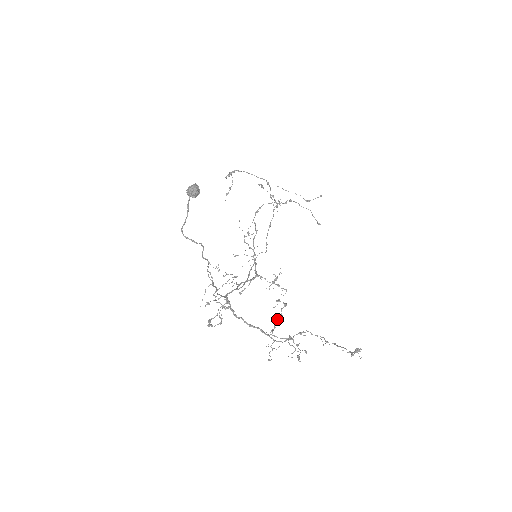
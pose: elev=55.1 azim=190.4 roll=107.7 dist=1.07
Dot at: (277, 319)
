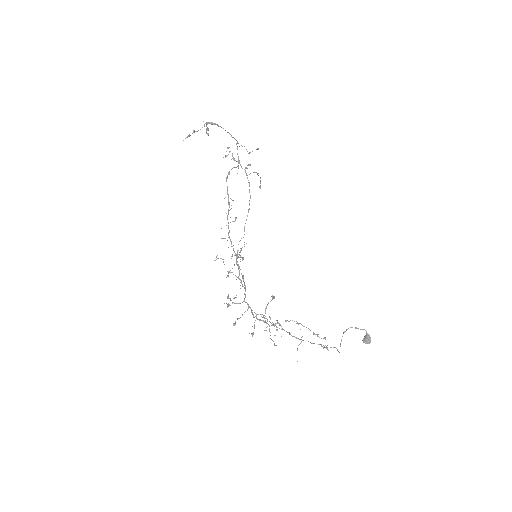
Dot at: occluded
